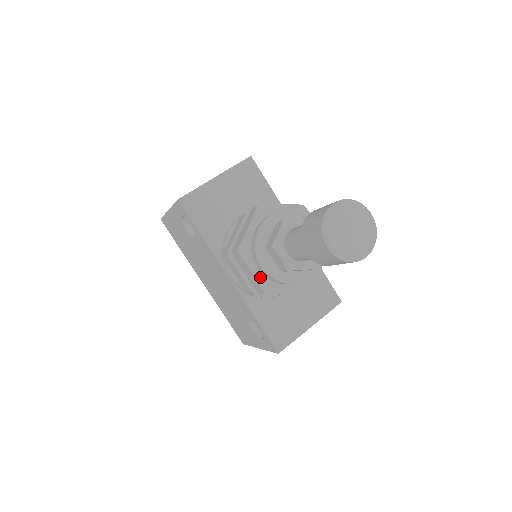
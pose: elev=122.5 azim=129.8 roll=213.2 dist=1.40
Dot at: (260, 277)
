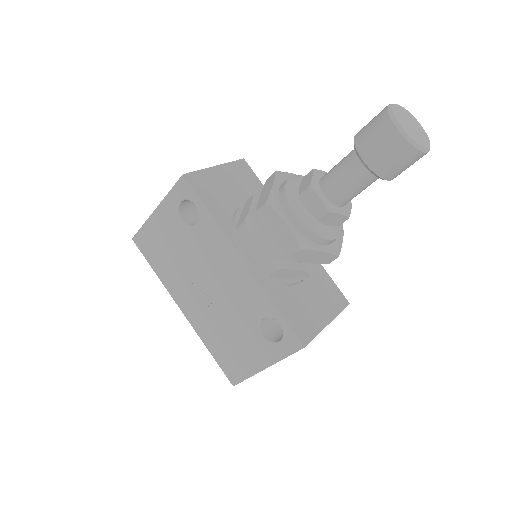
Dot at: (293, 230)
